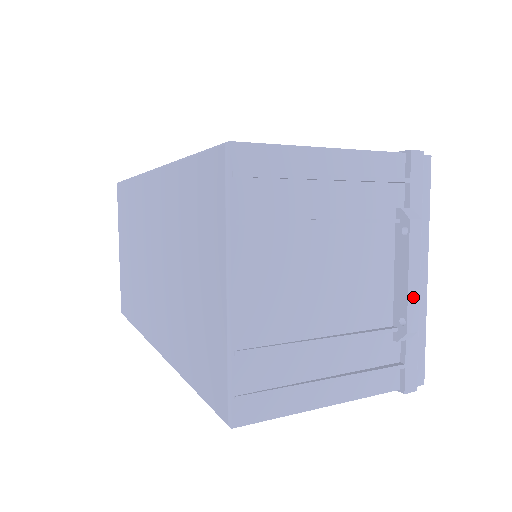
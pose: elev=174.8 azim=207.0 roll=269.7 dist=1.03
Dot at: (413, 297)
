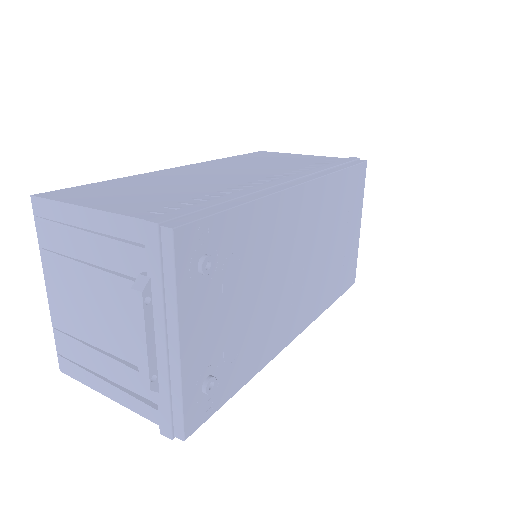
Dot at: (142, 358)
